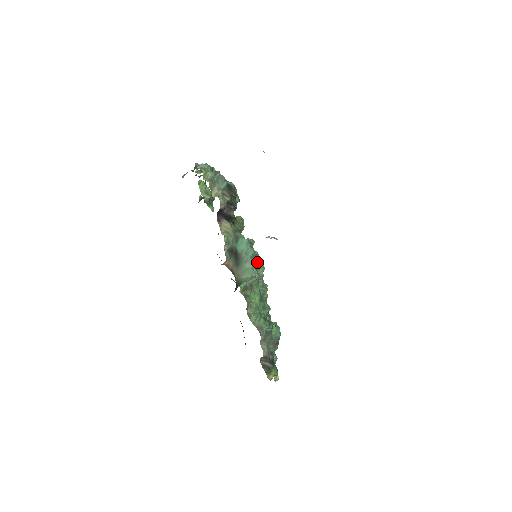
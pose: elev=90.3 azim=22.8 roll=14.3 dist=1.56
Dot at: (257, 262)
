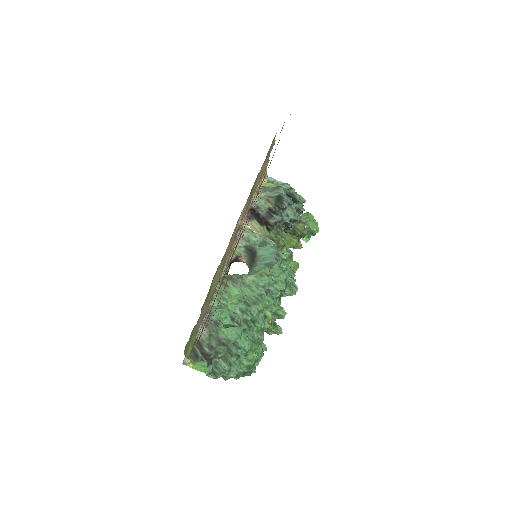
Dot at: (275, 275)
